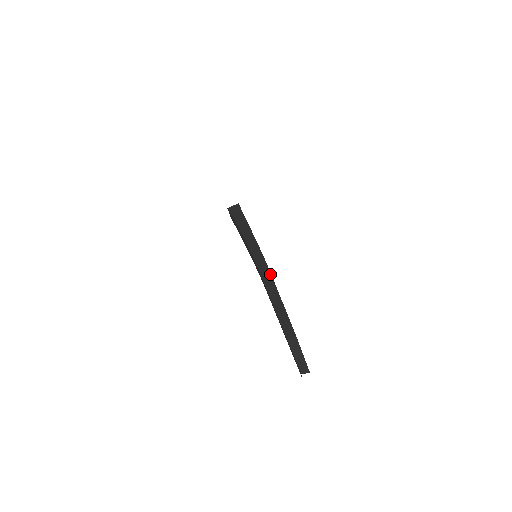
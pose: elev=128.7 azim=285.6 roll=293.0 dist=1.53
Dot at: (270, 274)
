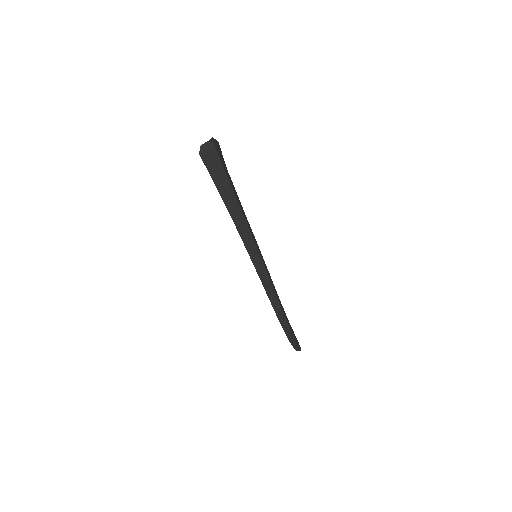
Dot at: (275, 296)
